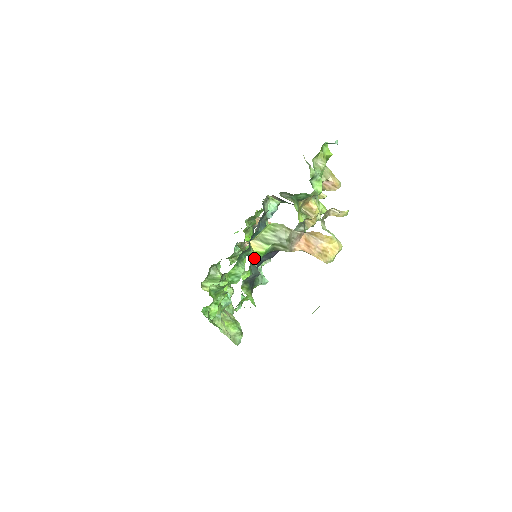
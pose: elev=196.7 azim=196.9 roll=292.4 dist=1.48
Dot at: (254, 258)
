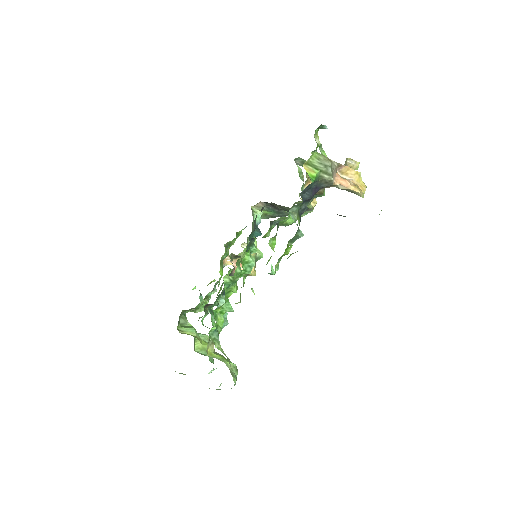
Dot at: (310, 178)
